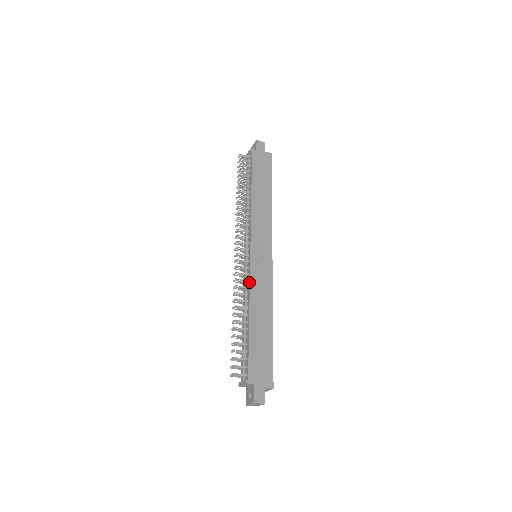
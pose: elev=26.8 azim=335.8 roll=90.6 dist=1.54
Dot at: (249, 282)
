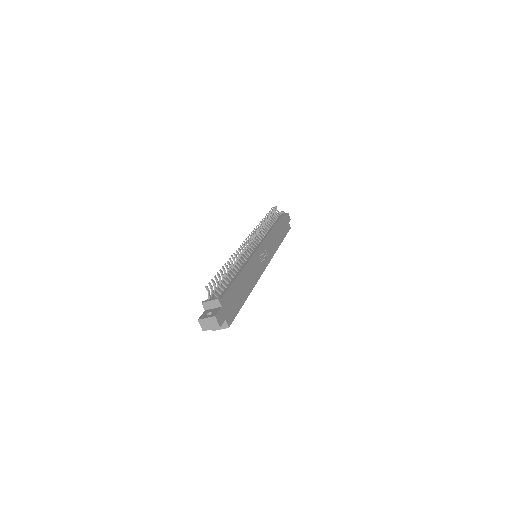
Dot at: (250, 258)
